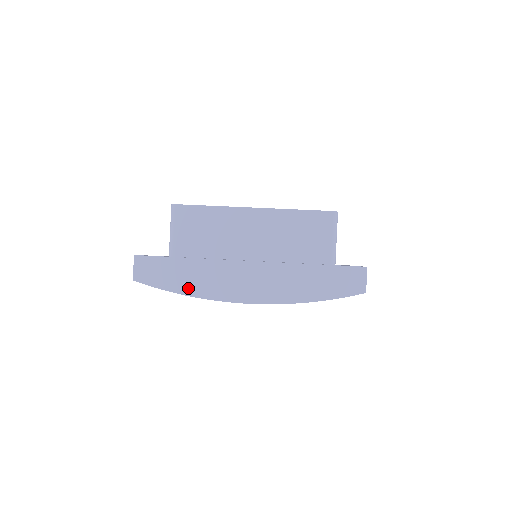
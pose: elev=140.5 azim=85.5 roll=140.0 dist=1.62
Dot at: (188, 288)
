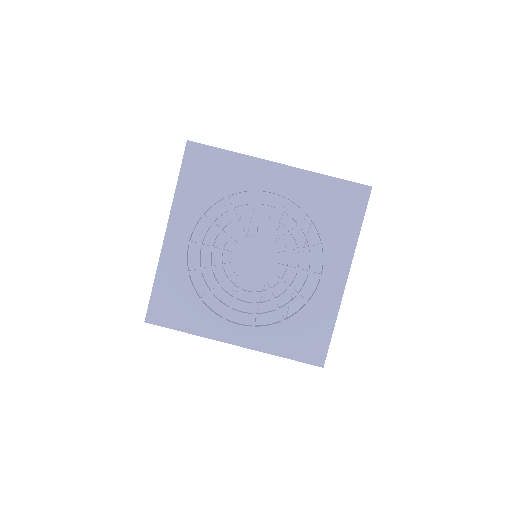
Dot at: occluded
